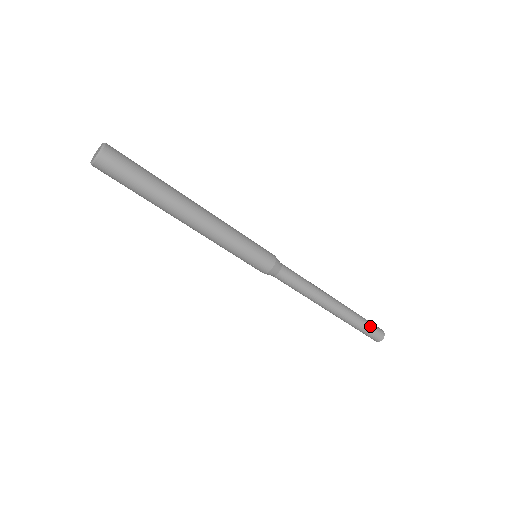
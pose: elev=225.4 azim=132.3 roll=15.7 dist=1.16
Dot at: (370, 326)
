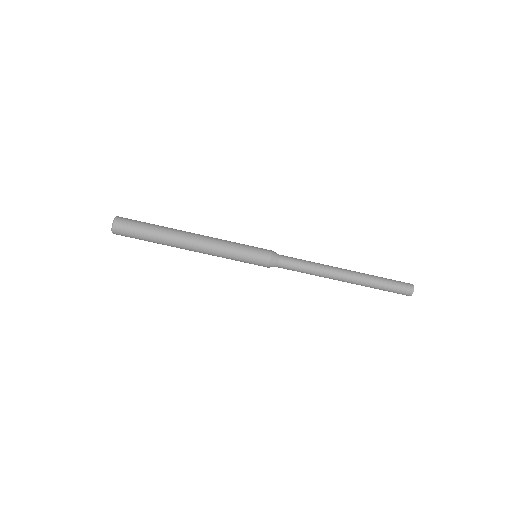
Dot at: (391, 280)
